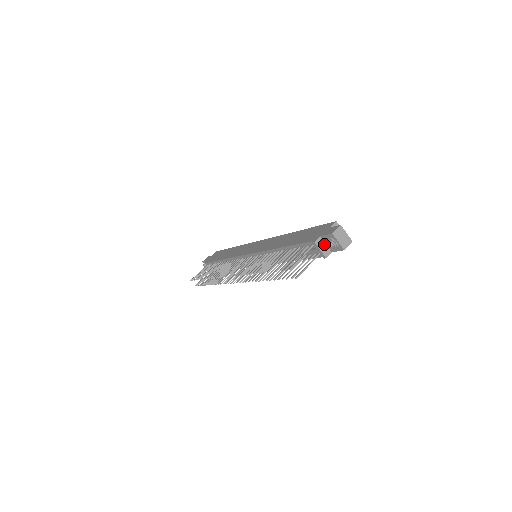
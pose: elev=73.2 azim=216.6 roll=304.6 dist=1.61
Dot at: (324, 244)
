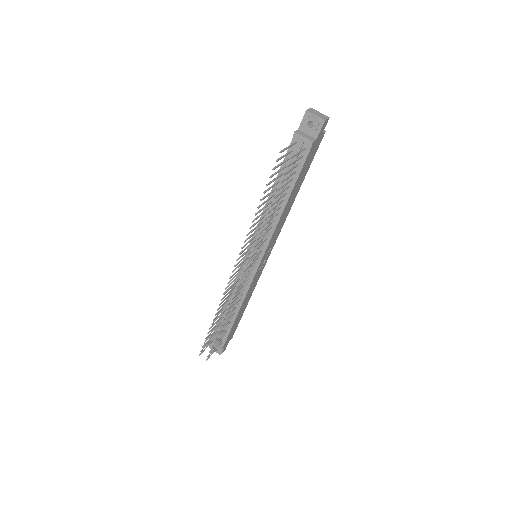
Dot at: (305, 134)
